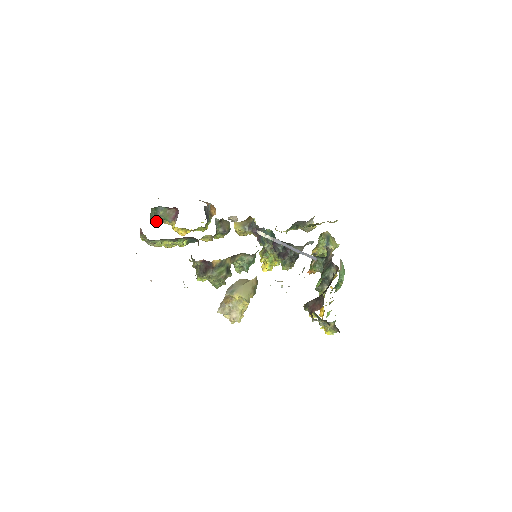
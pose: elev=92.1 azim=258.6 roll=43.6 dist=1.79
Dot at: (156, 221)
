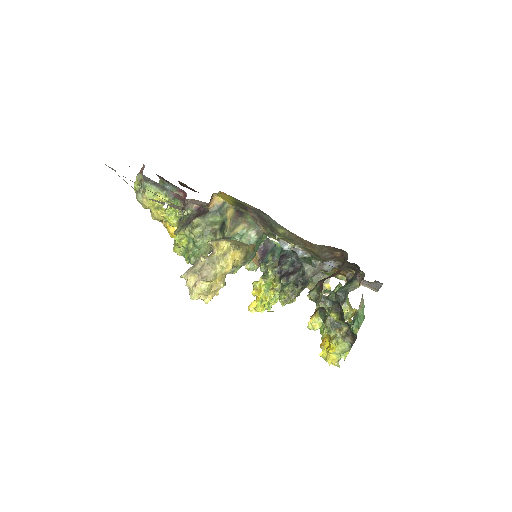
Dot at: occluded
